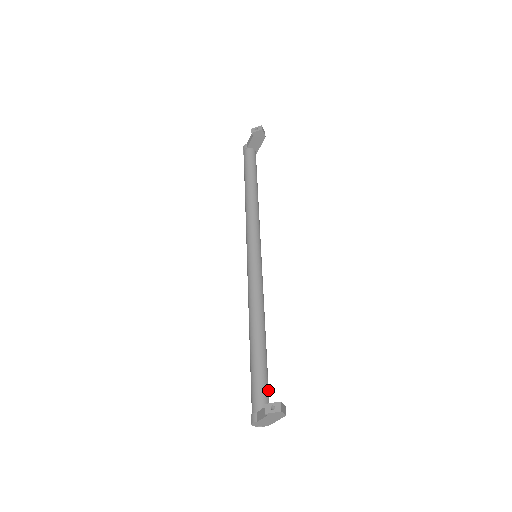
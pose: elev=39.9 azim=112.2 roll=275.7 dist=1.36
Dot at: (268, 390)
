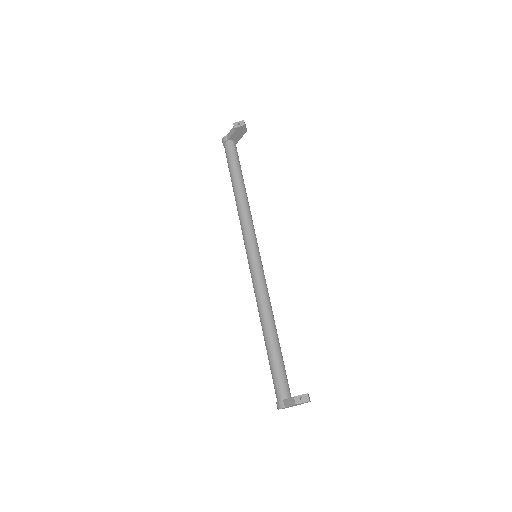
Dot at: (287, 379)
